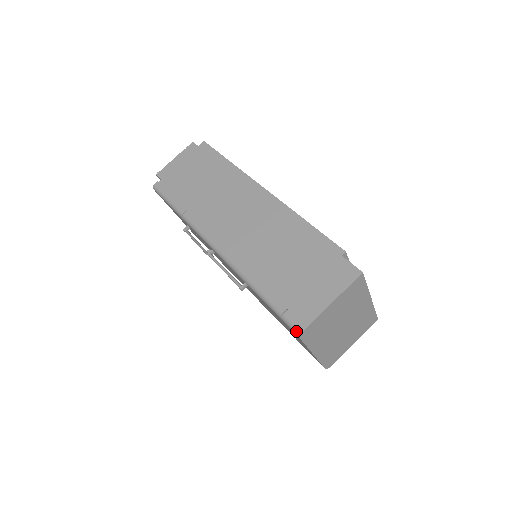
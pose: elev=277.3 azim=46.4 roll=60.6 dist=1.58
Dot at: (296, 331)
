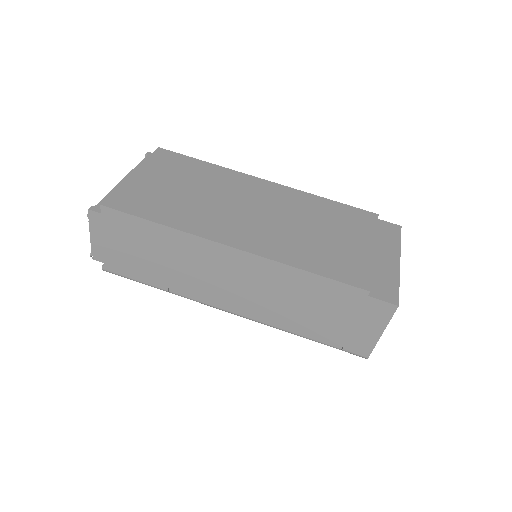
Dot at: occluded
